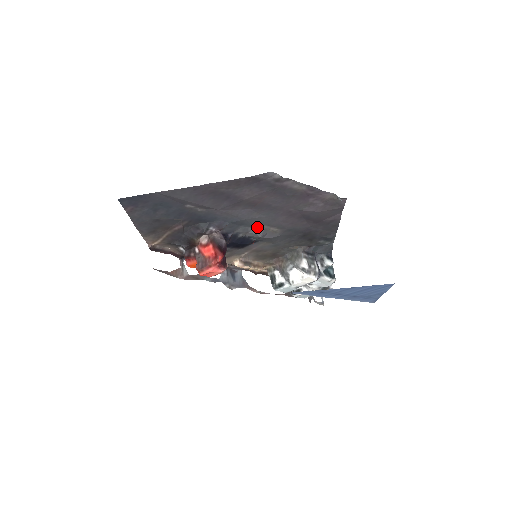
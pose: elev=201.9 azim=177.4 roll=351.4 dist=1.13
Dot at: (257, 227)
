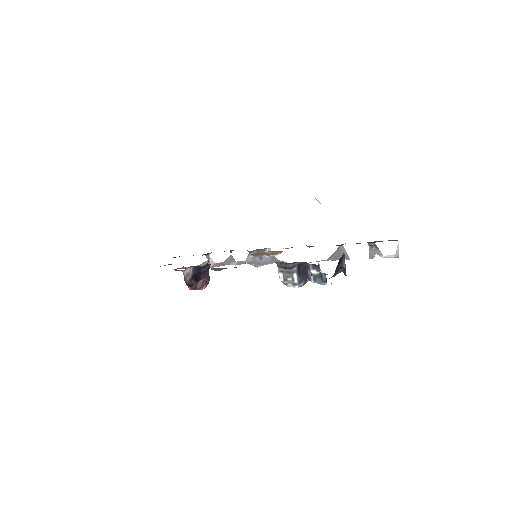
Dot at: occluded
